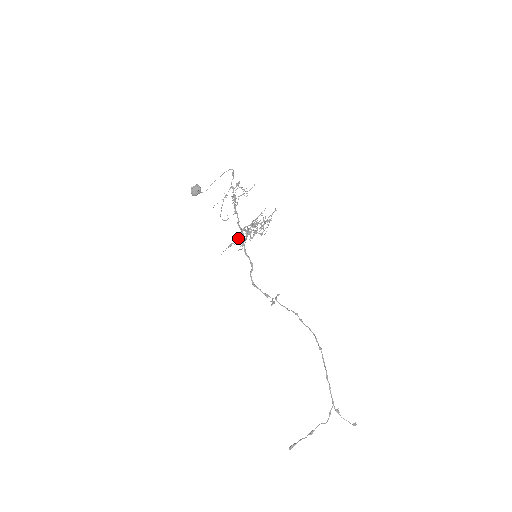
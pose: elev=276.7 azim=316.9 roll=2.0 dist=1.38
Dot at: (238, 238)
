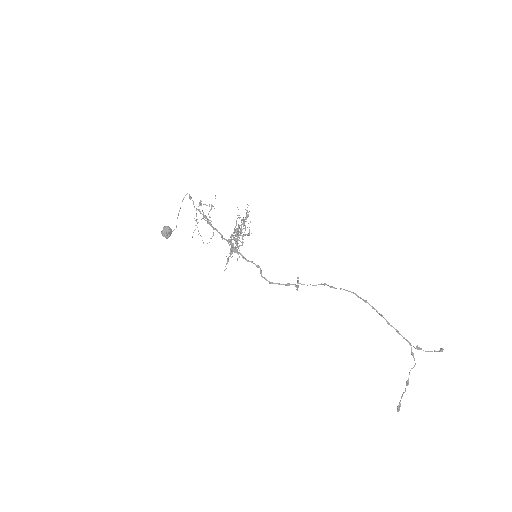
Dot at: (231, 251)
